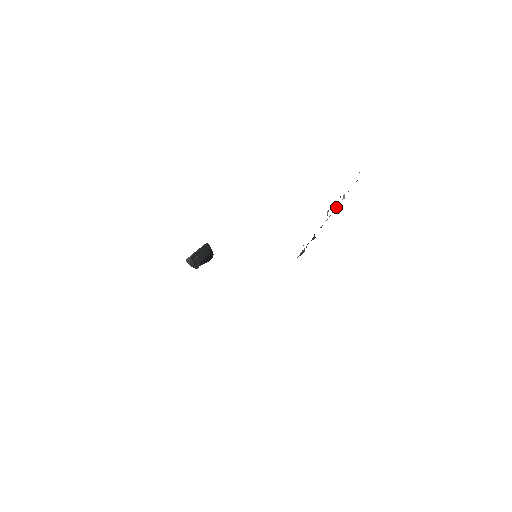
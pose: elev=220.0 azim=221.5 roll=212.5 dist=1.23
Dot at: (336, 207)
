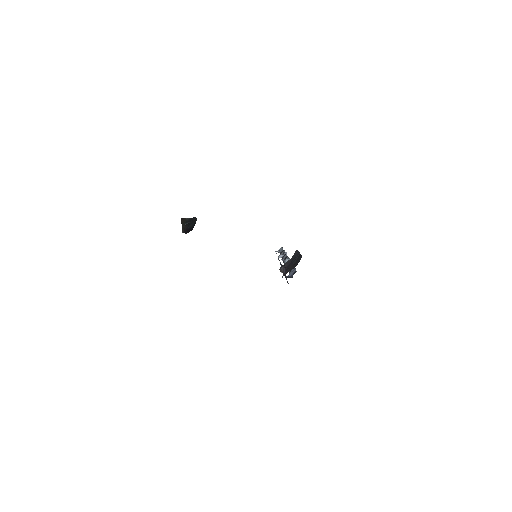
Dot at: (279, 260)
